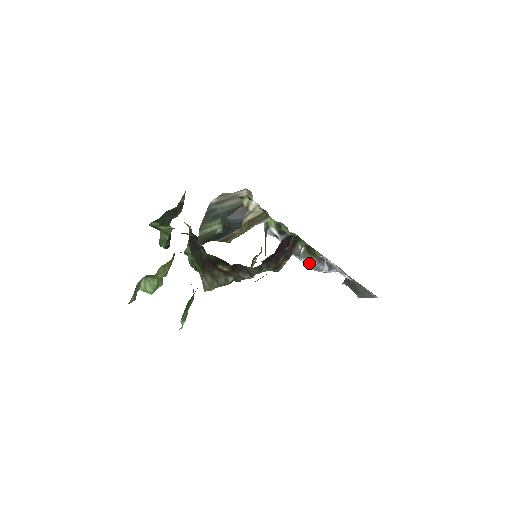
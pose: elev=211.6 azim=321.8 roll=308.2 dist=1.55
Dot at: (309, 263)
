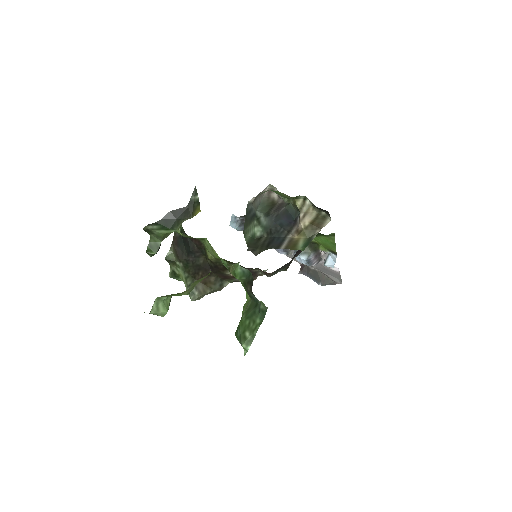
Dot at: (308, 259)
